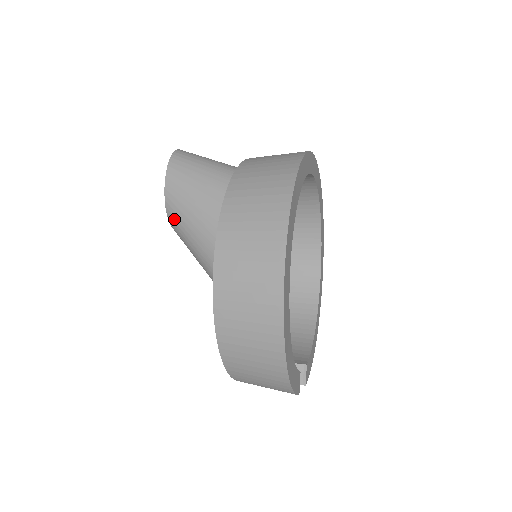
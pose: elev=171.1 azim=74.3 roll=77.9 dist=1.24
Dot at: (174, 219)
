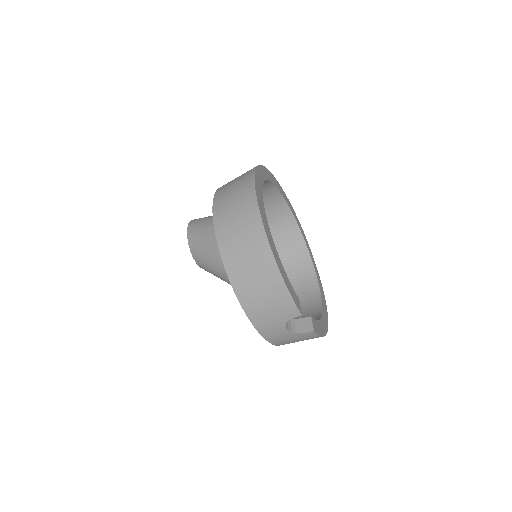
Dot at: (194, 247)
